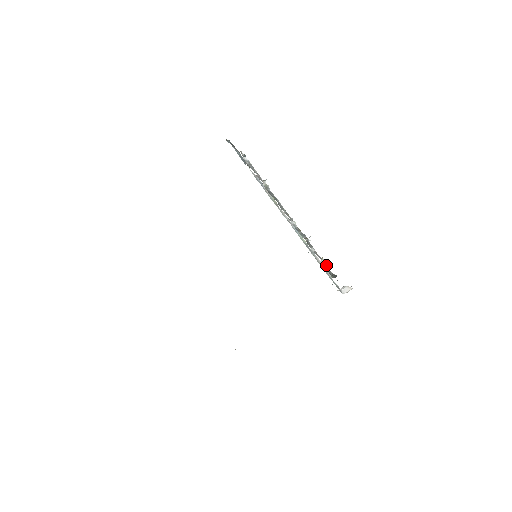
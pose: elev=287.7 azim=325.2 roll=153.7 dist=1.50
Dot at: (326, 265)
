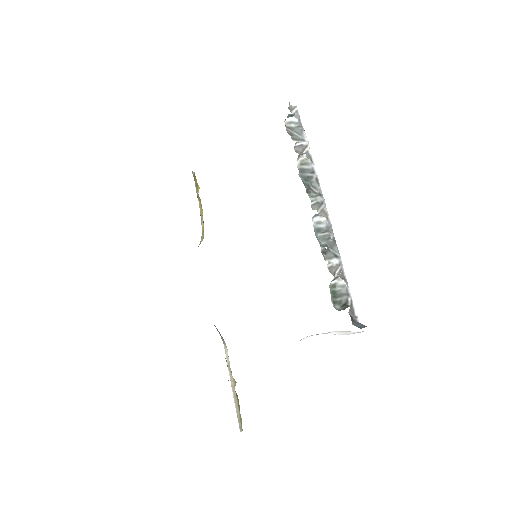
Dot at: (344, 287)
